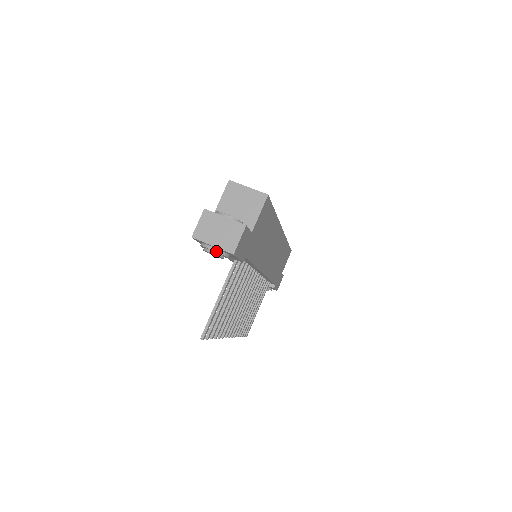
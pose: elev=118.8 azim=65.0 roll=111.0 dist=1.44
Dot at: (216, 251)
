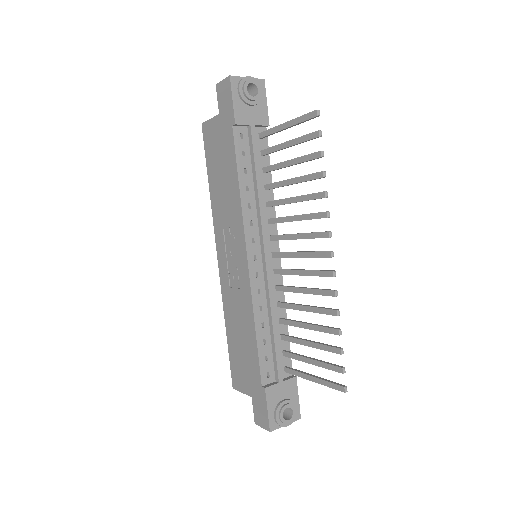
Dot at: (253, 78)
